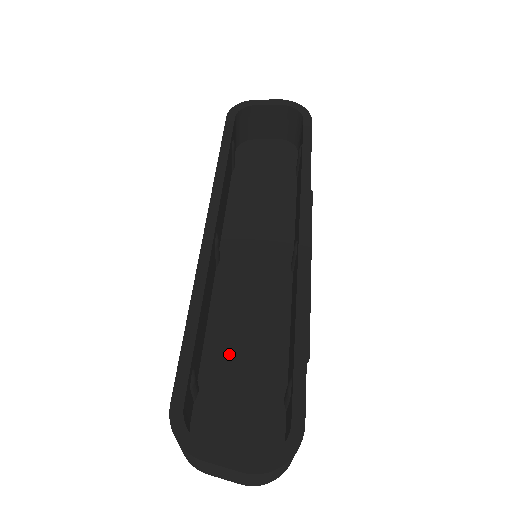
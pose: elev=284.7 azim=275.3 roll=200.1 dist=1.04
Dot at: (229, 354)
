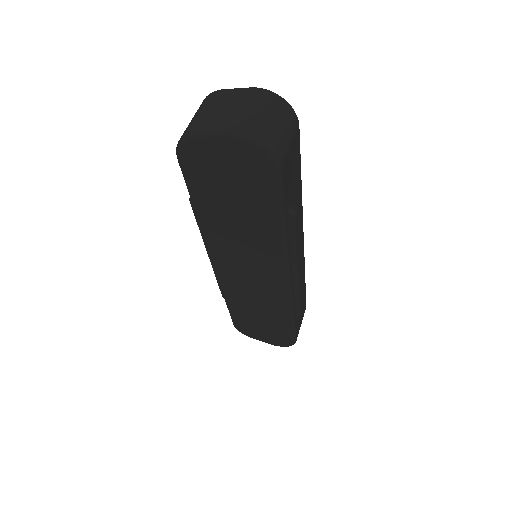
Dot at: occluded
